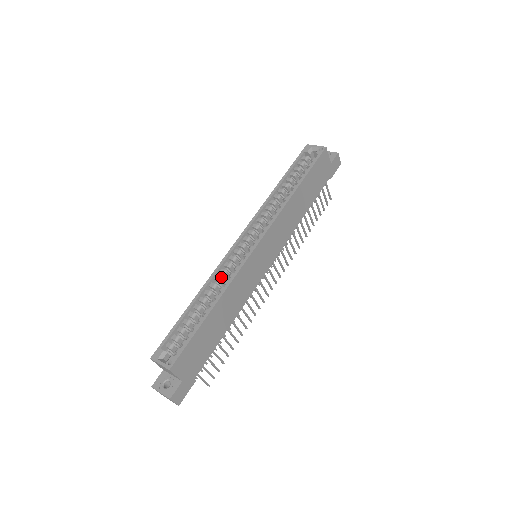
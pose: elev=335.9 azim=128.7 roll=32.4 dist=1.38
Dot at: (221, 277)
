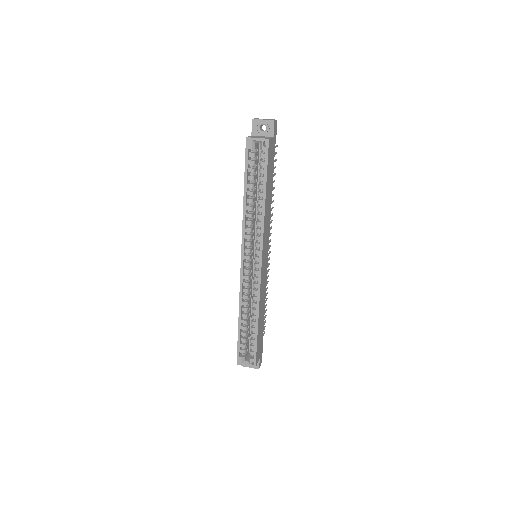
Dot at: (246, 294)
